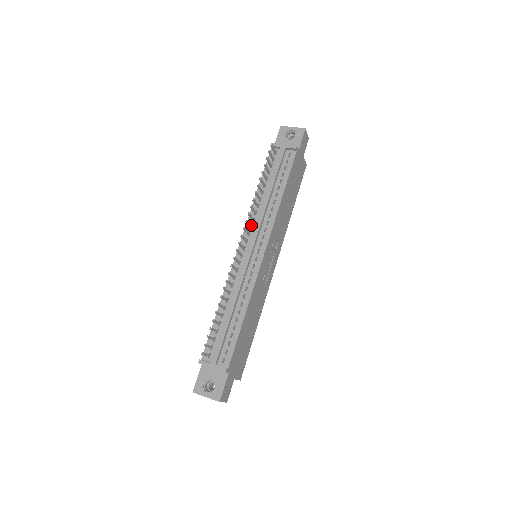
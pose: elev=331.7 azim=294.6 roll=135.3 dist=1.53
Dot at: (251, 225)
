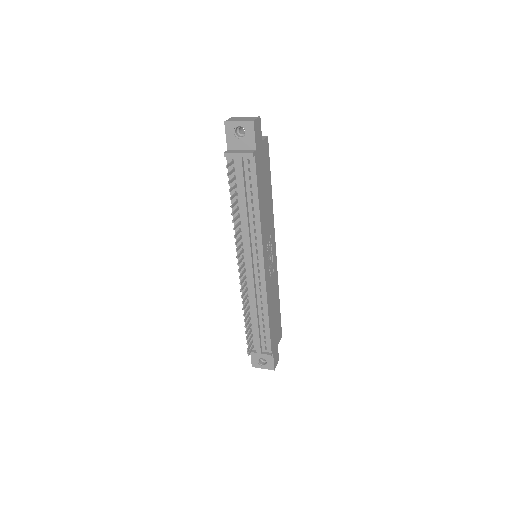
Dot at: (241, 244)
